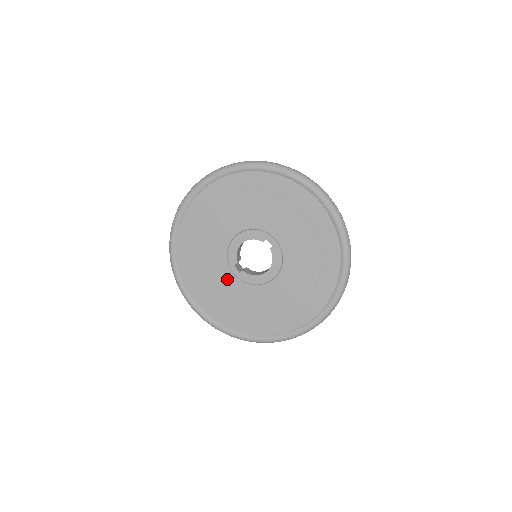
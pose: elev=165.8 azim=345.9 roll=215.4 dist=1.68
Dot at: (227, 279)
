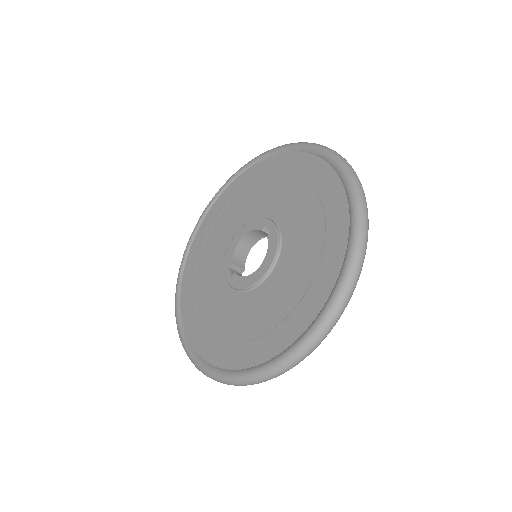
Dot at: (219, 290)
